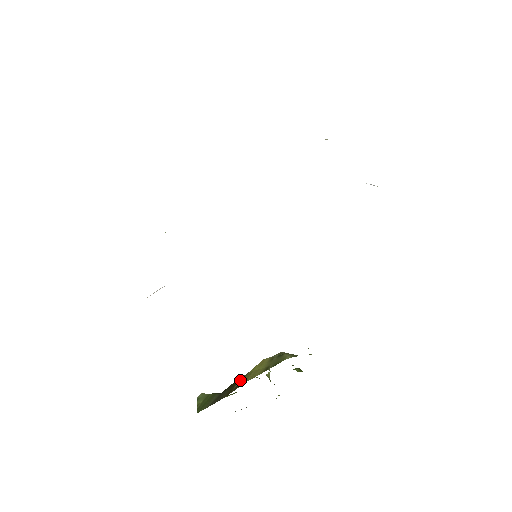
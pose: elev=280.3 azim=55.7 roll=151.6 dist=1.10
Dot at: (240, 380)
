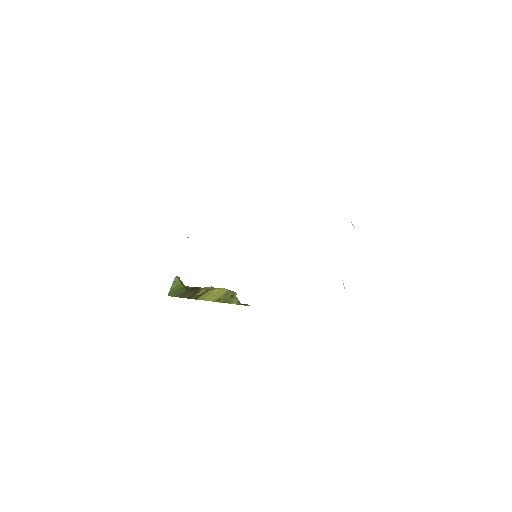
Dot at: (202, 292)
